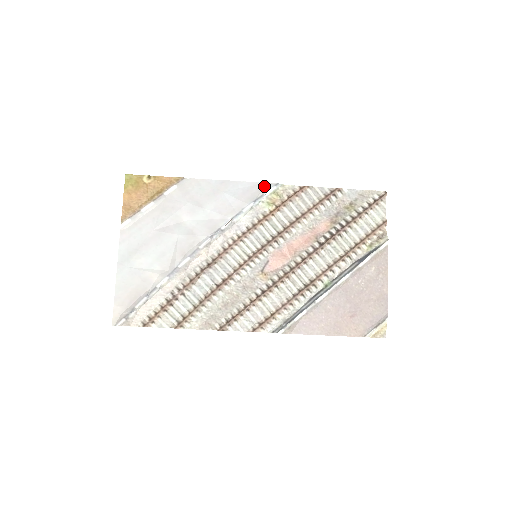
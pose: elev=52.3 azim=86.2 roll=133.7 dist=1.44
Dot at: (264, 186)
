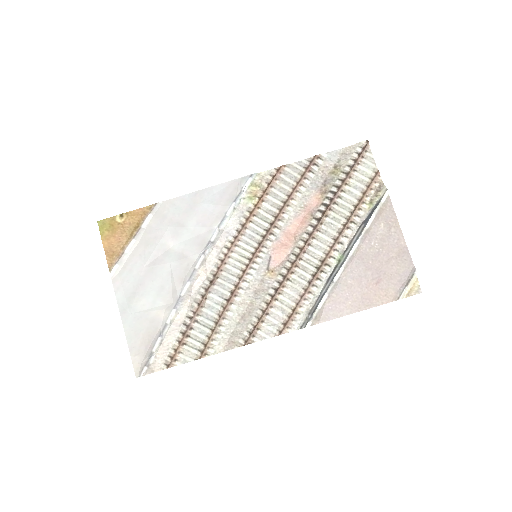
Dot at: (239, 182)
